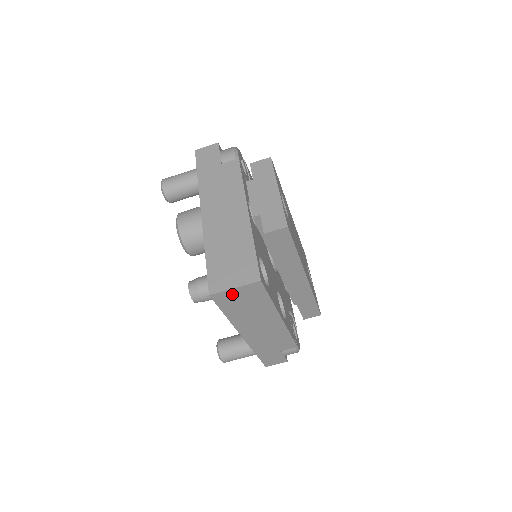
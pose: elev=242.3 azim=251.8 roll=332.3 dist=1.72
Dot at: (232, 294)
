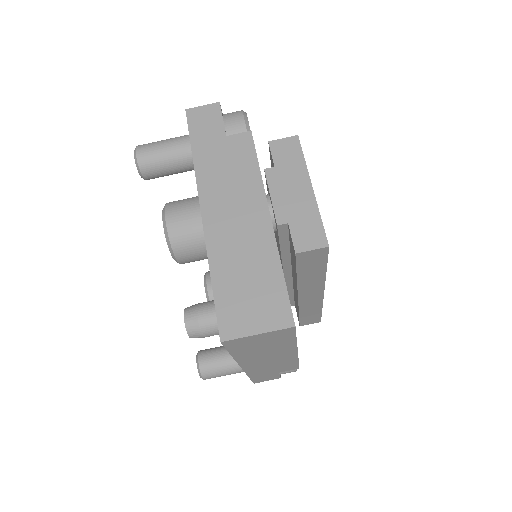
Dot at: (251, 339)
